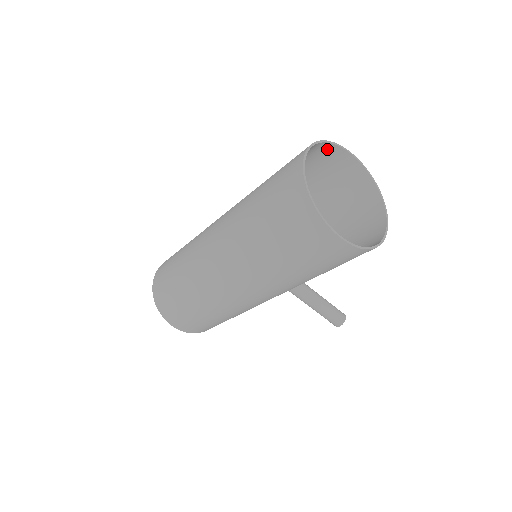
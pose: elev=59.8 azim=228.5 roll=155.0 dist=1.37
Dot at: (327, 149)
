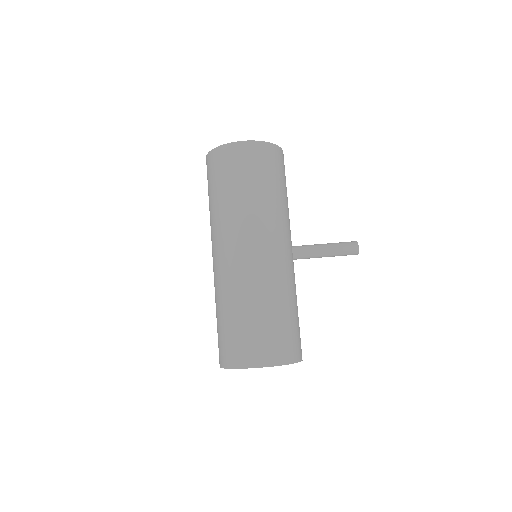
Dot at: occluded
